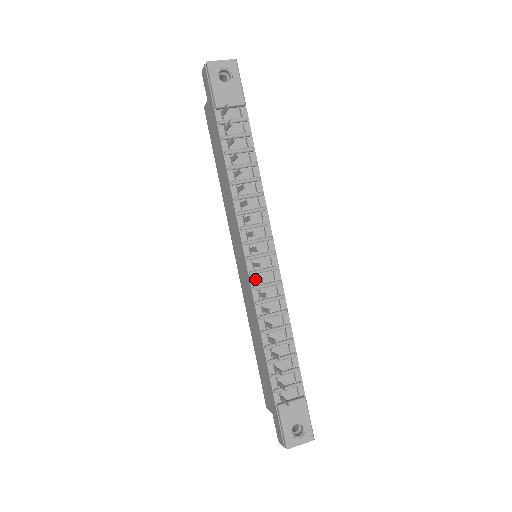
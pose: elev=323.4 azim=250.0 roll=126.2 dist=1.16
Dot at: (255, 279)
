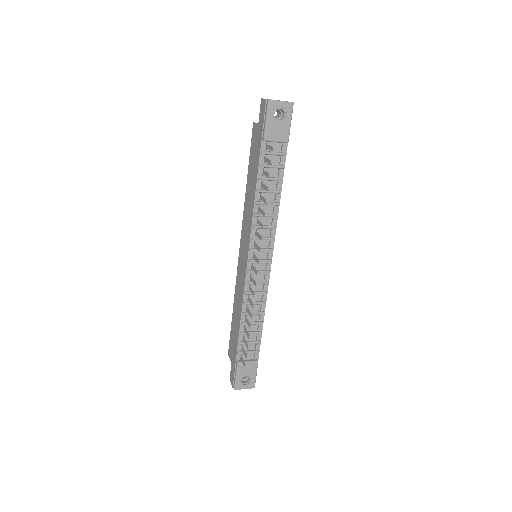
Dot at: (250, 276)
